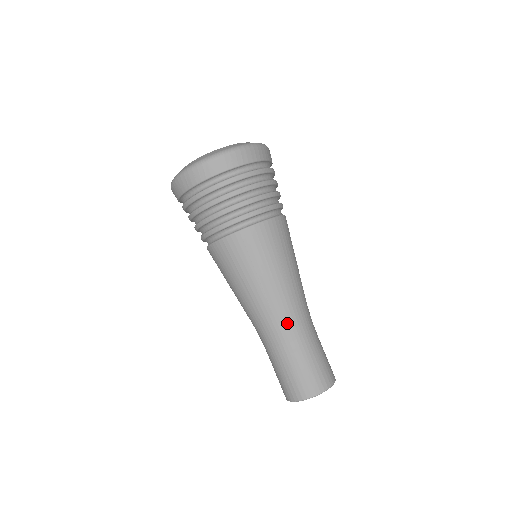
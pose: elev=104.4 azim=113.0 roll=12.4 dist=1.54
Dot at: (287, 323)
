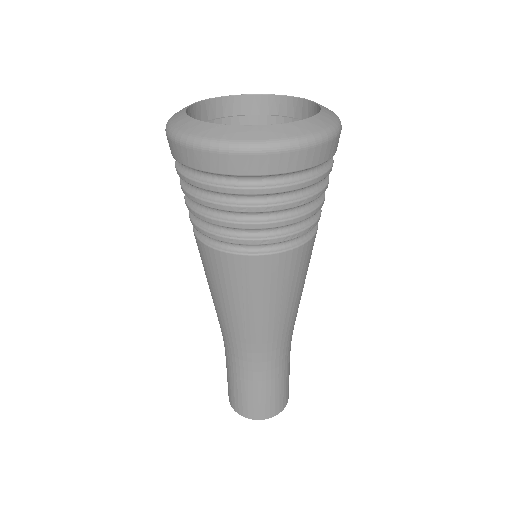
Dot at: (258, 356)
